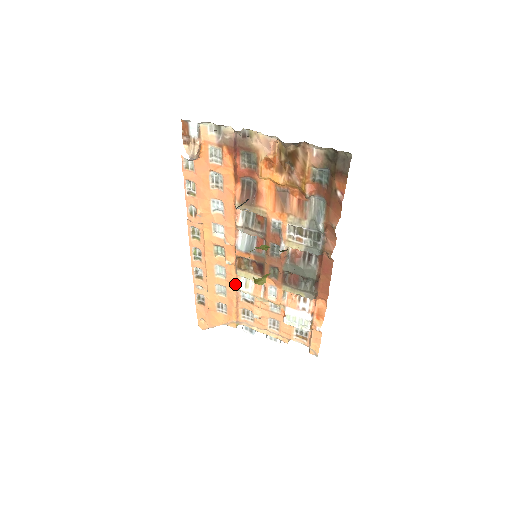
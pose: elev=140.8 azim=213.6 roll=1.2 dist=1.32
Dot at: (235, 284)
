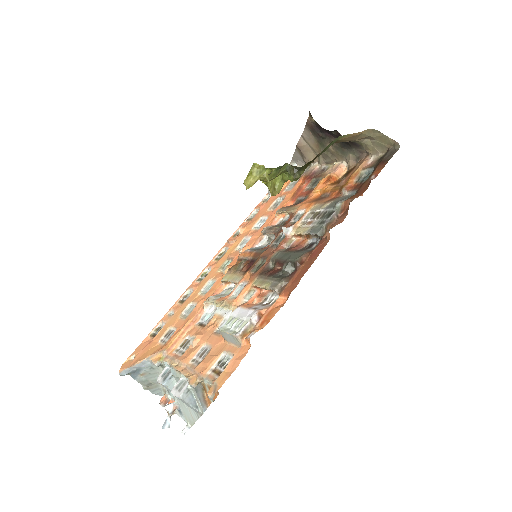
Dot at: occluded
